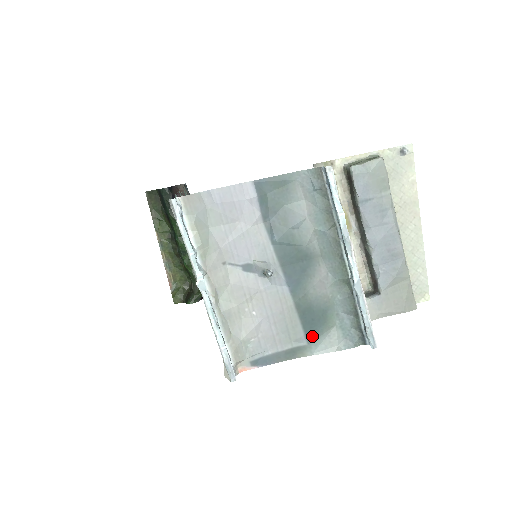
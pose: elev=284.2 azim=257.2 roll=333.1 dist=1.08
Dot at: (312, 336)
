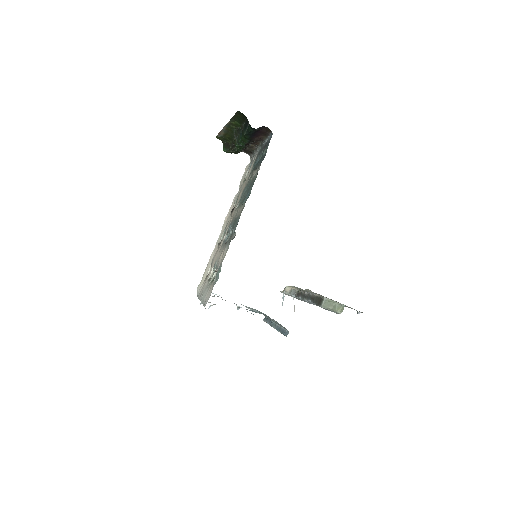
Dot at: occluded
